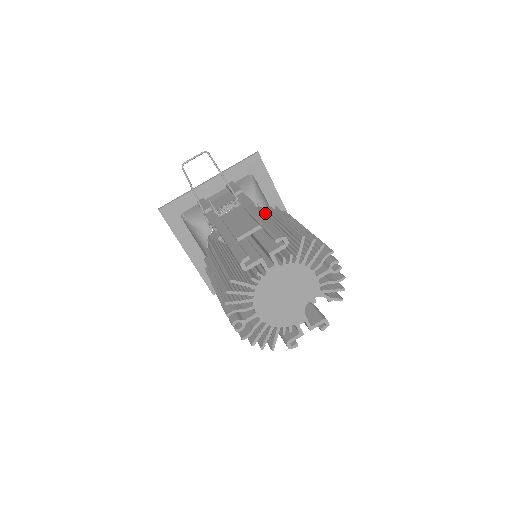
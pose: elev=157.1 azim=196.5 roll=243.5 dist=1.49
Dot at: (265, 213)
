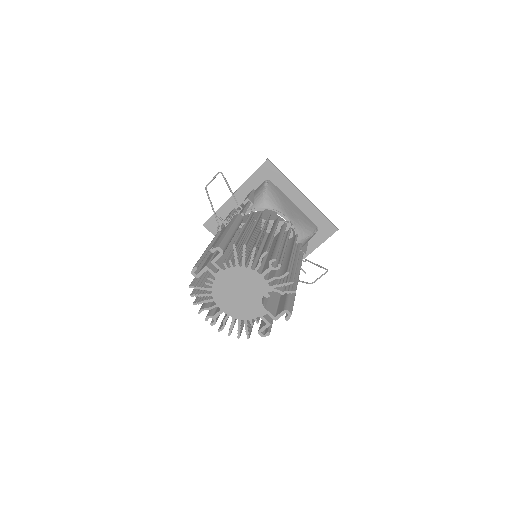
Dot at: occluded
